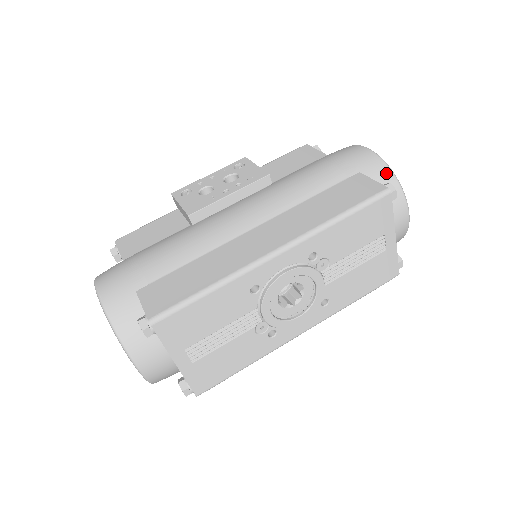
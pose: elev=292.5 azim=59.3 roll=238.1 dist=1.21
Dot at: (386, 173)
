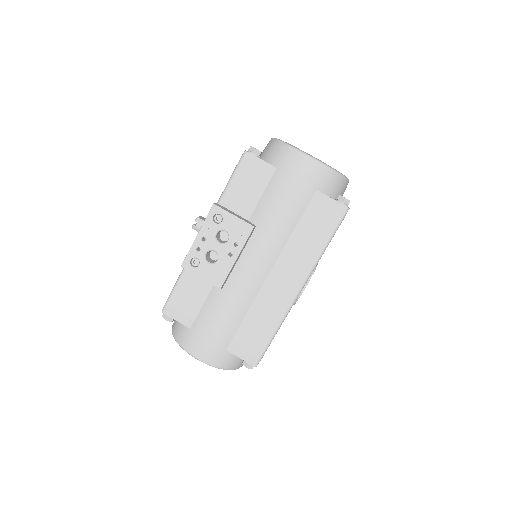
Dot at: (333, 177)
